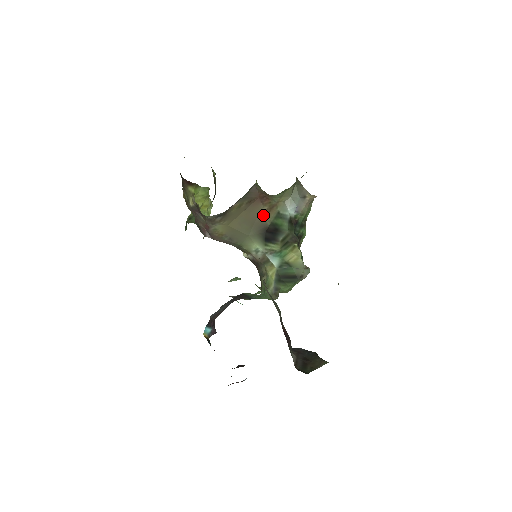
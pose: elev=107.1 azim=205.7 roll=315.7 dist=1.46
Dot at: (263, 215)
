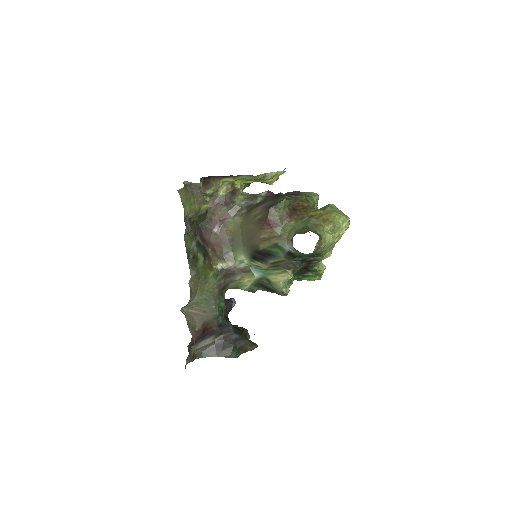
Dot at: (258, 240)
